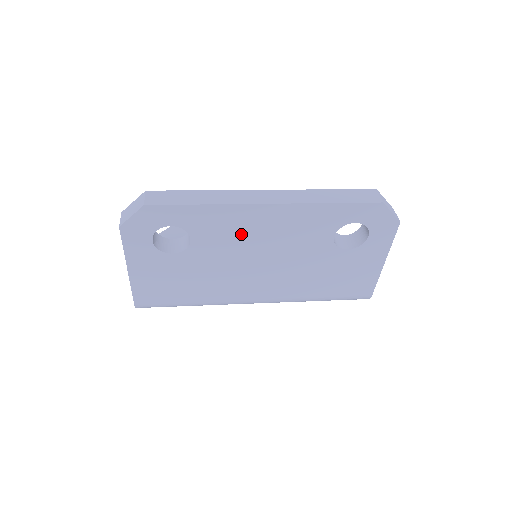
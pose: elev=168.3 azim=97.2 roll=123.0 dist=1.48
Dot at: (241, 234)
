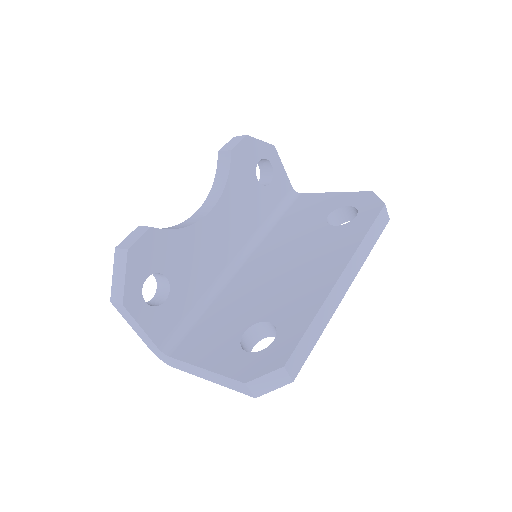
Dot at: occluded
